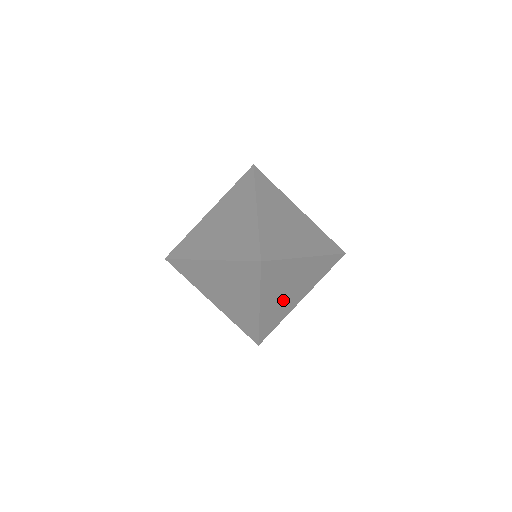
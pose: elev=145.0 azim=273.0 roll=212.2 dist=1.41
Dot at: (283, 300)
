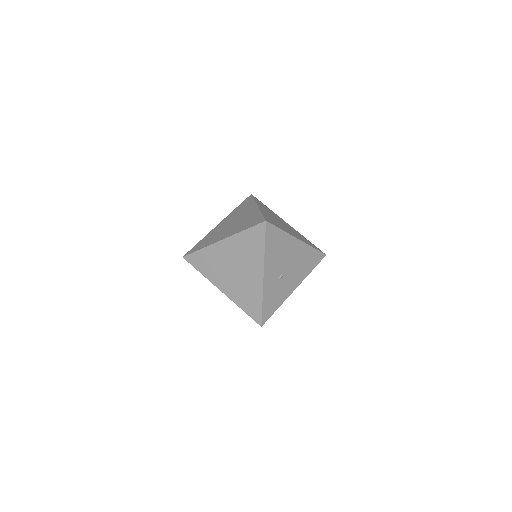
Dot at: (281, 279)
